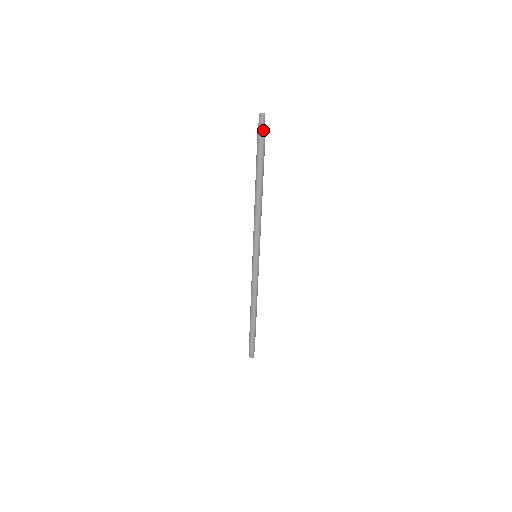
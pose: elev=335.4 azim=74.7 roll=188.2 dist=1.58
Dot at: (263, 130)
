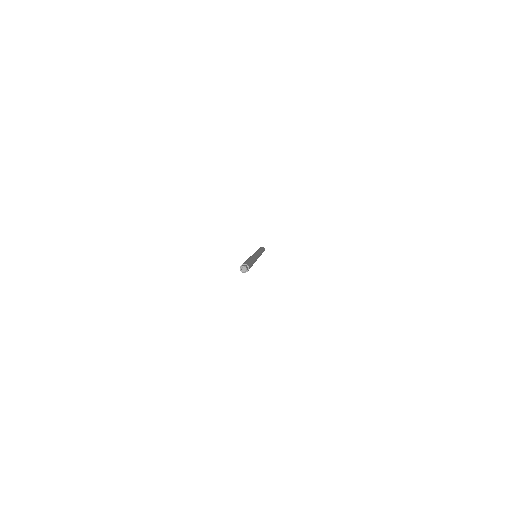
Dot at: occluded
